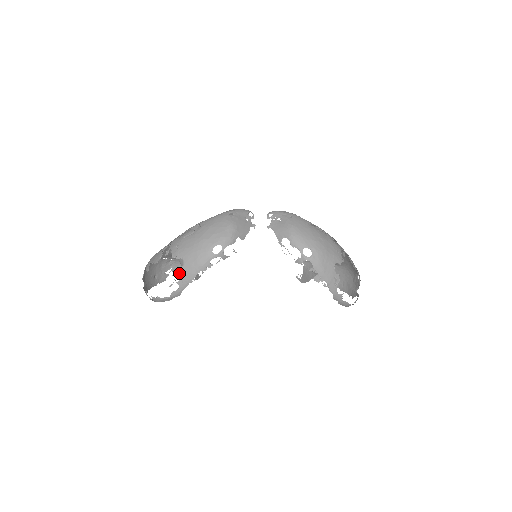
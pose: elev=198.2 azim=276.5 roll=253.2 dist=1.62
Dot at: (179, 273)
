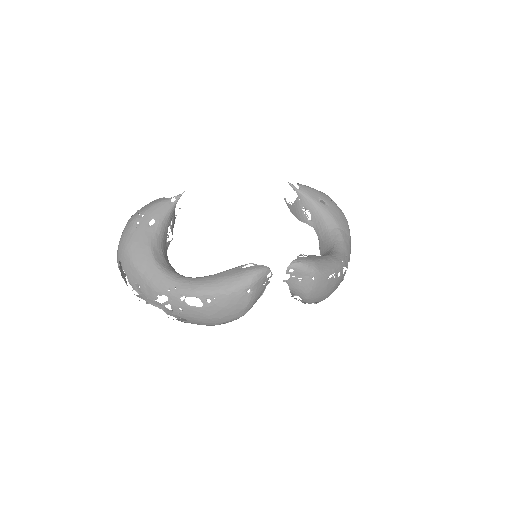
Dot at: occluded
